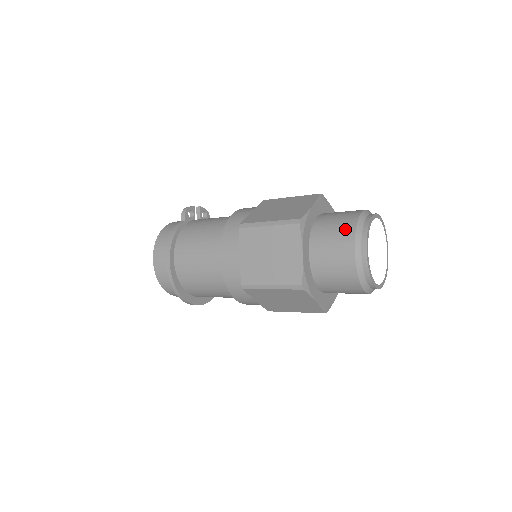
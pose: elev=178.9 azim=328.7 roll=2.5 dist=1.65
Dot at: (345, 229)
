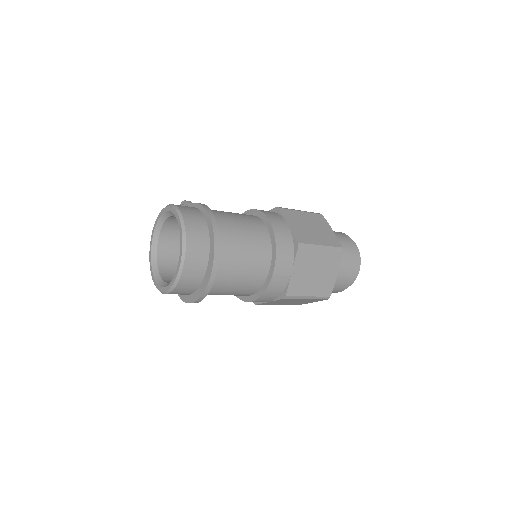
Dot at: (337, 232)
